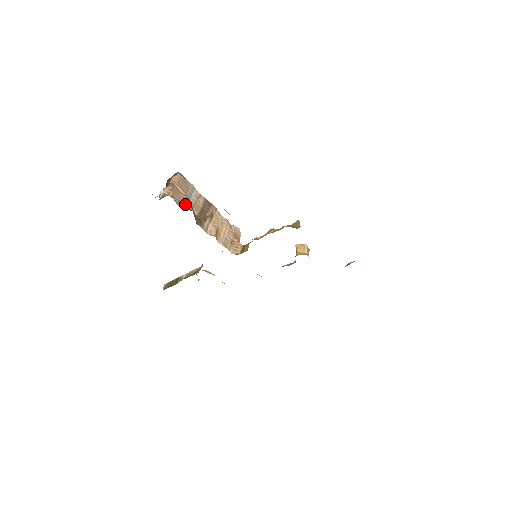
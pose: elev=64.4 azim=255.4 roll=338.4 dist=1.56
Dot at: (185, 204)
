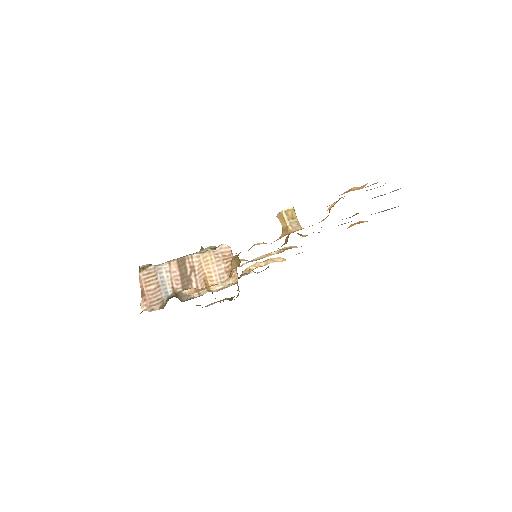
Dot at: (164, 296)
